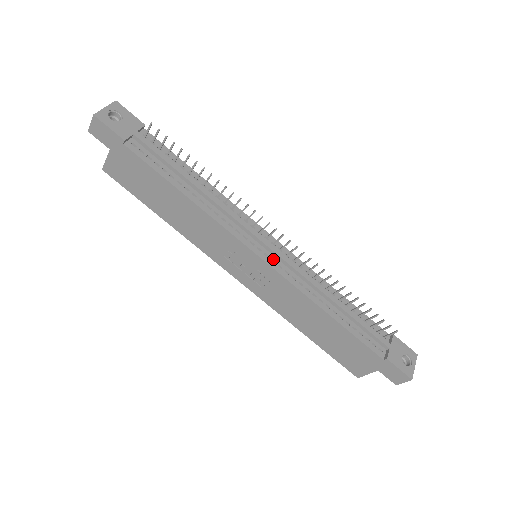
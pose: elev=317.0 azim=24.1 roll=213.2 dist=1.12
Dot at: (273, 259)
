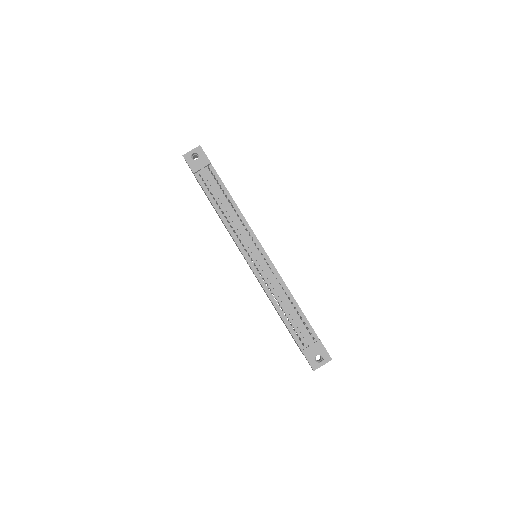
Dot at: (255, 264)
